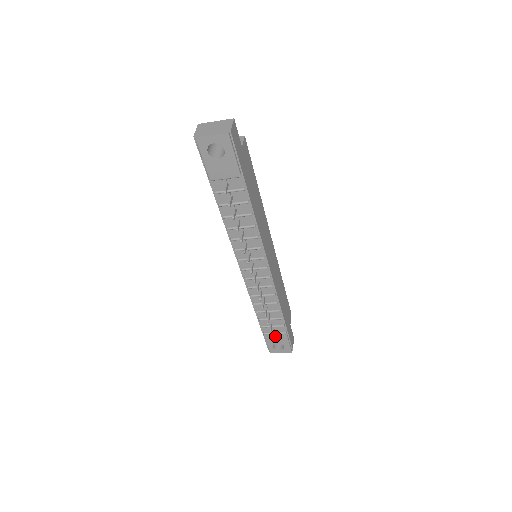
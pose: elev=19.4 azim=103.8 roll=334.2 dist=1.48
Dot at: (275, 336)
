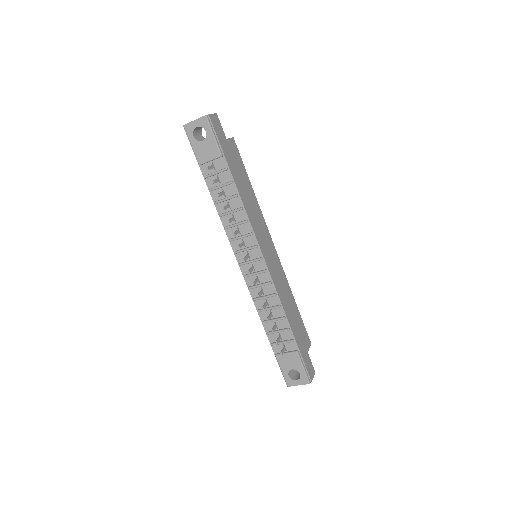
Dot at: (287, 358)
